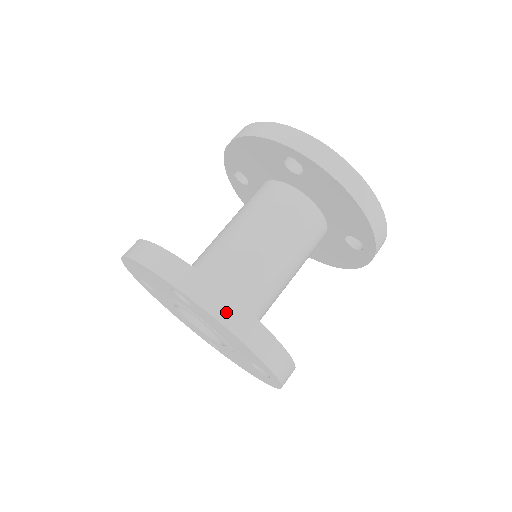
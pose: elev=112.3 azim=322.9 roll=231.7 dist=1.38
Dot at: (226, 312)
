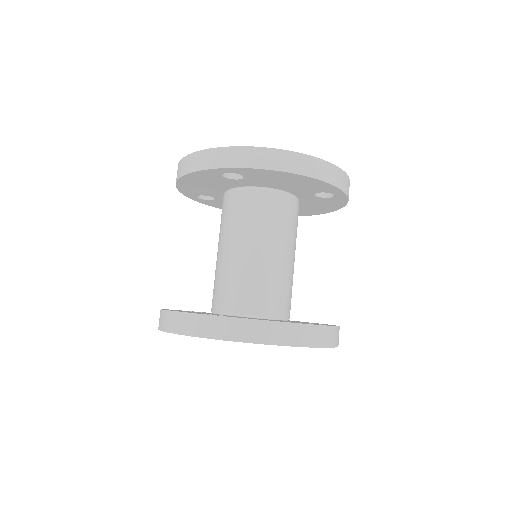
Dot at: (252, 333)
